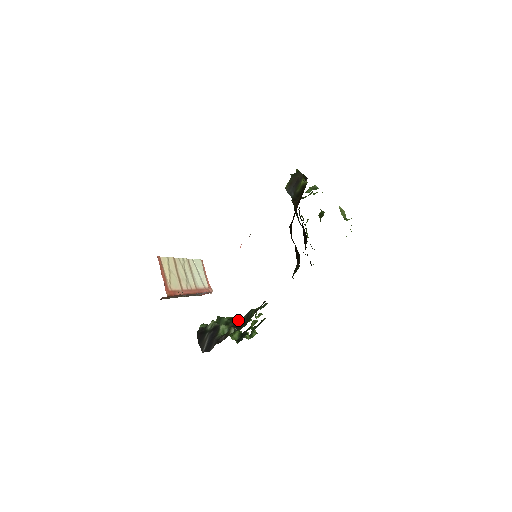
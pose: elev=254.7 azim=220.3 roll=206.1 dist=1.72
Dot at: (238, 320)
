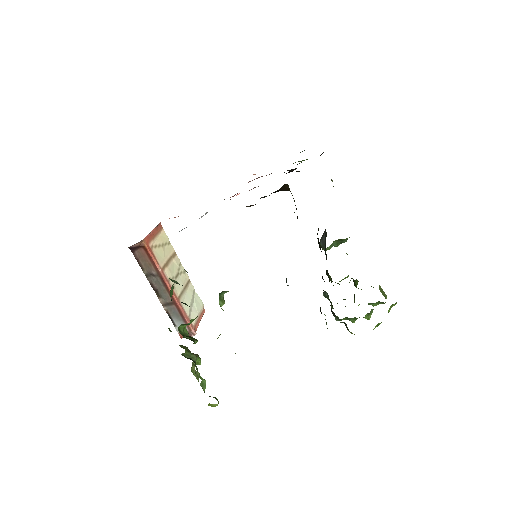
Dot at: occluded
